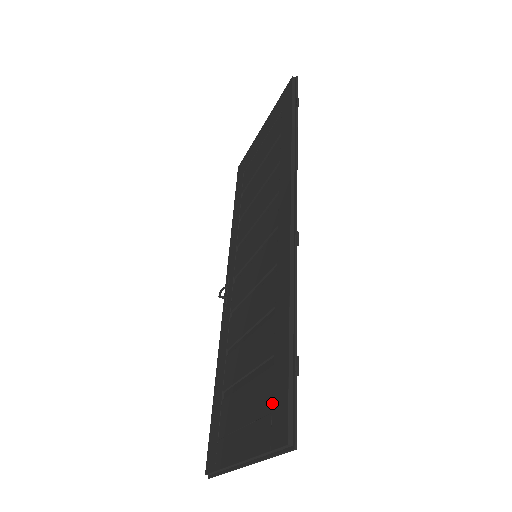
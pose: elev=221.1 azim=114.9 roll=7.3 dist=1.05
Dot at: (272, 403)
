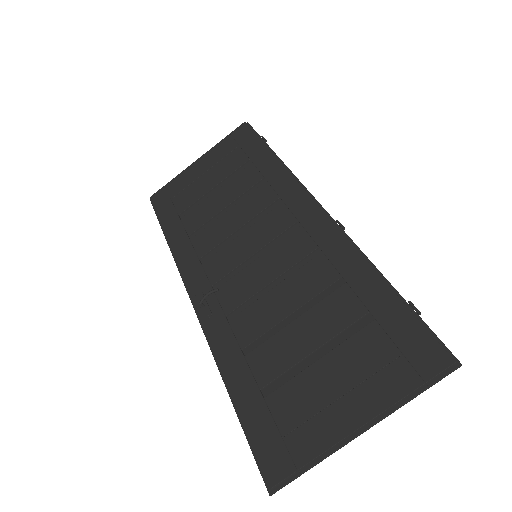
Dot at: (398, 347)
